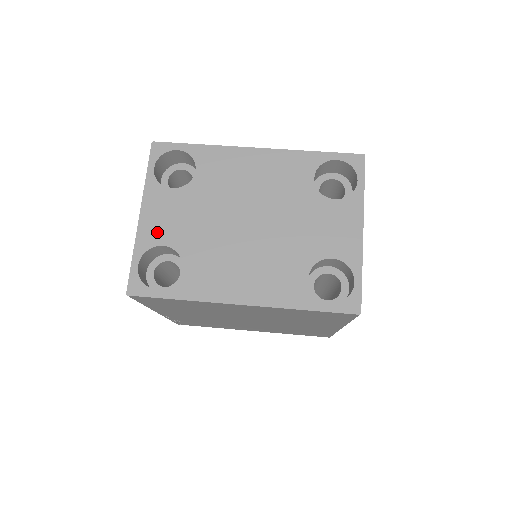
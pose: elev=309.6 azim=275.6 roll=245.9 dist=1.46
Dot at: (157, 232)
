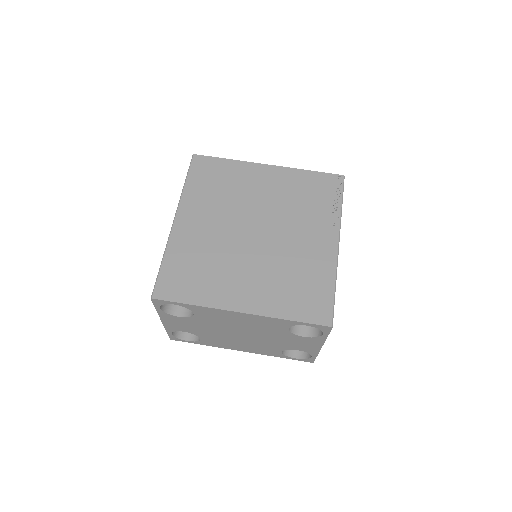
Dot at: (178, 328)
